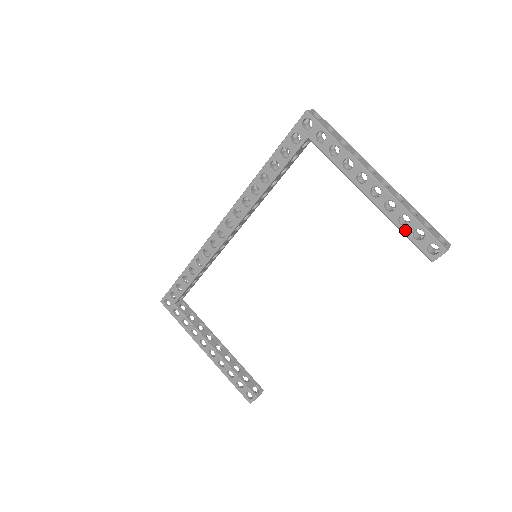
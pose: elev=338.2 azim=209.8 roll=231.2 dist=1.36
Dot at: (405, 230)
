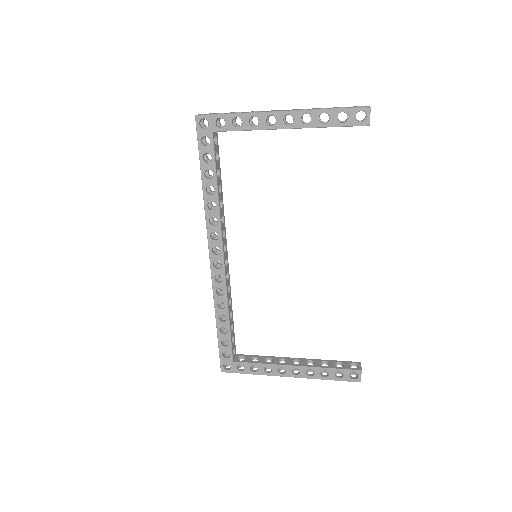
Dot at: (331, 124)
